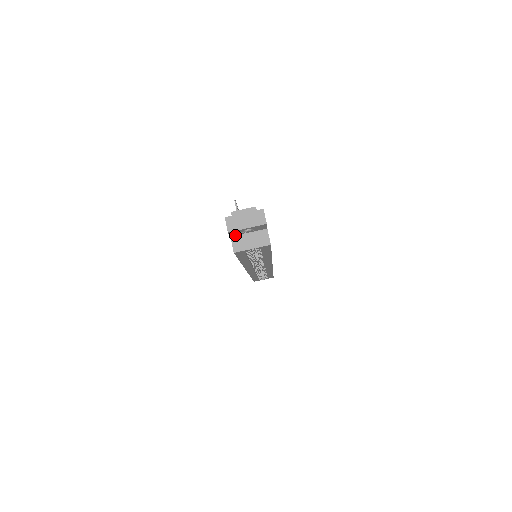
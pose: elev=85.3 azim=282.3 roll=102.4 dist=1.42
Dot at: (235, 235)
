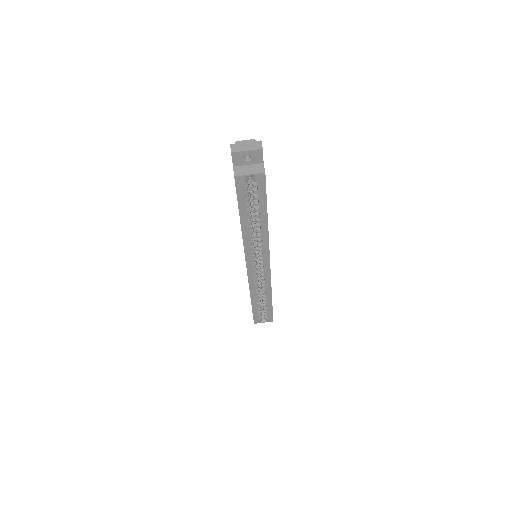
Dot at: (237, 166)
